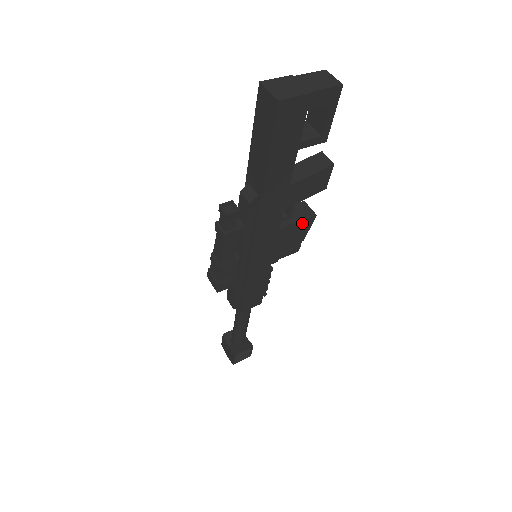
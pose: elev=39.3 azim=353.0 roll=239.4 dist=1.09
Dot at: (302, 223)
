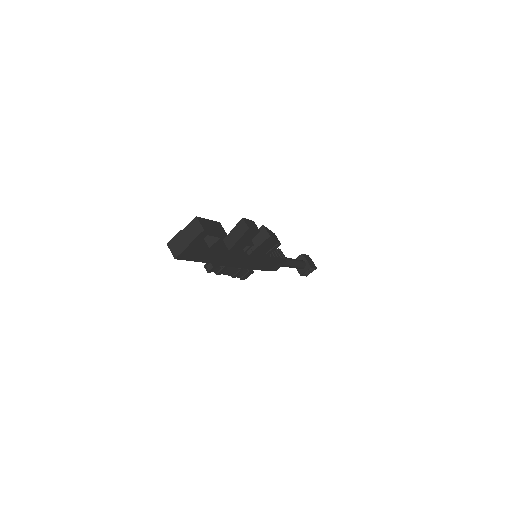
Dot at: (264, 243)
